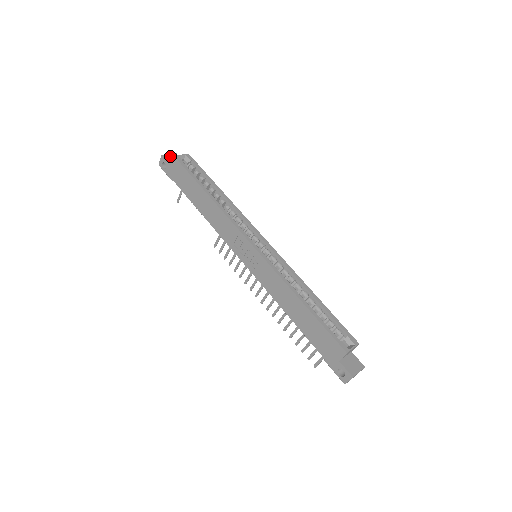
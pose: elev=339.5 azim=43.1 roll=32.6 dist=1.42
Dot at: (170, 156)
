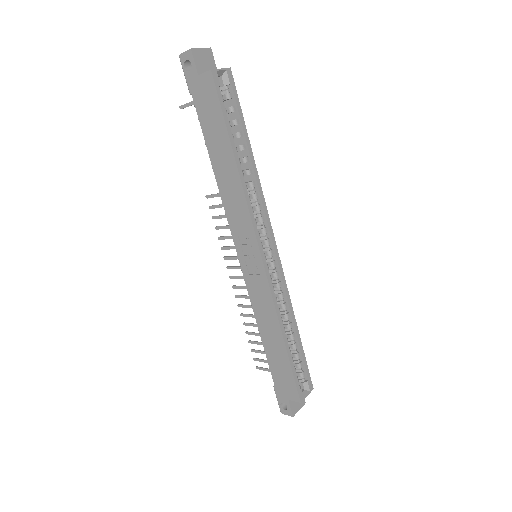
Dot at: (202, 53)
